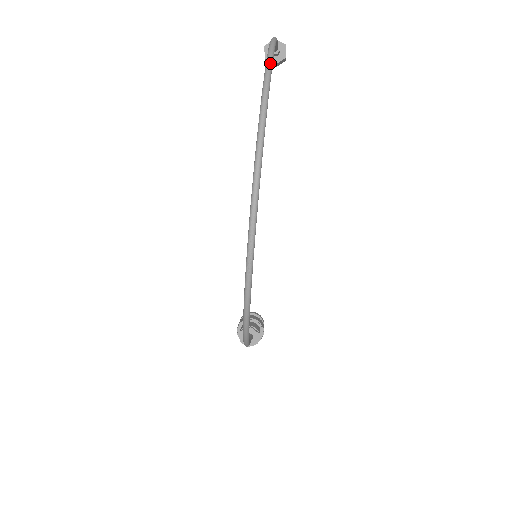
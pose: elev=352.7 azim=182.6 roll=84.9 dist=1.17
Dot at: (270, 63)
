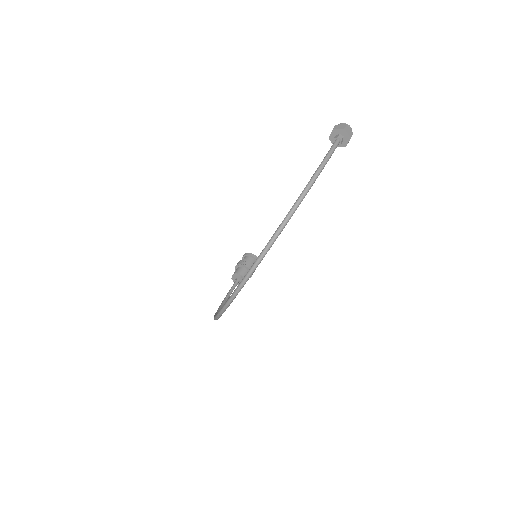
Dot at: (283, 226)
